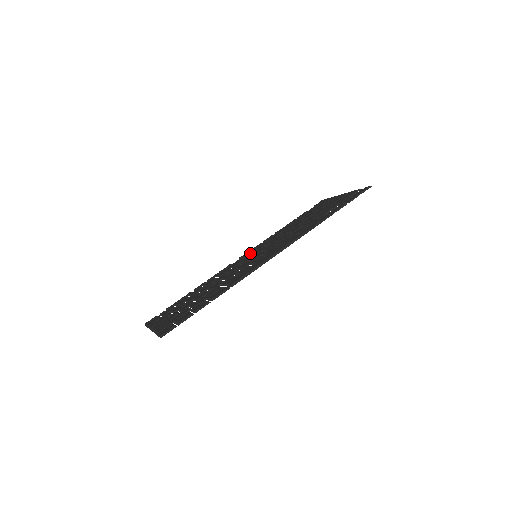
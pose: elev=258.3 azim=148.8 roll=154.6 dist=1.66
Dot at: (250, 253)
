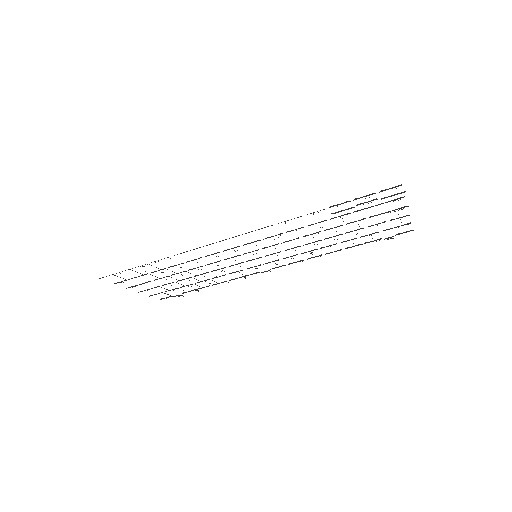
Dot at: occluded
